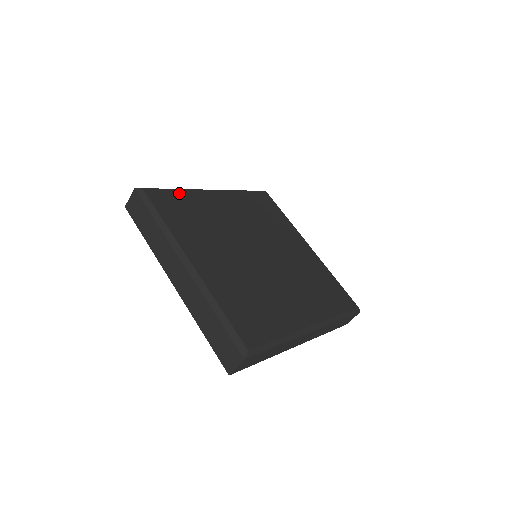
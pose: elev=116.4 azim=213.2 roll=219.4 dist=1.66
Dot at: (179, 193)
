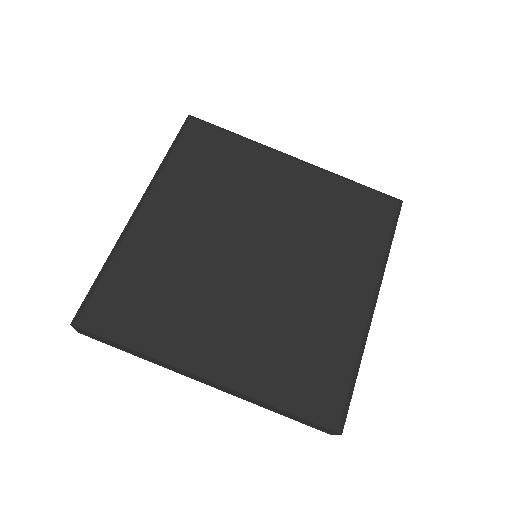
Dot at: (116, 269)
